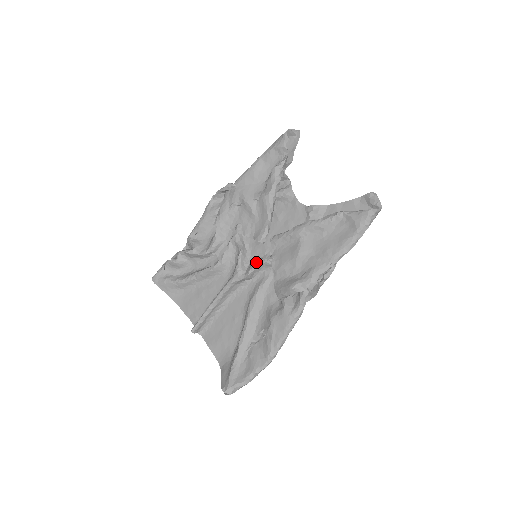
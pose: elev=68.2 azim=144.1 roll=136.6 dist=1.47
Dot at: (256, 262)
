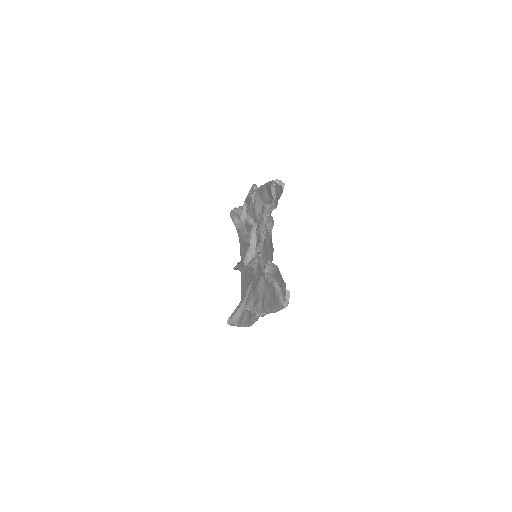
Dot at: (250, 263)
